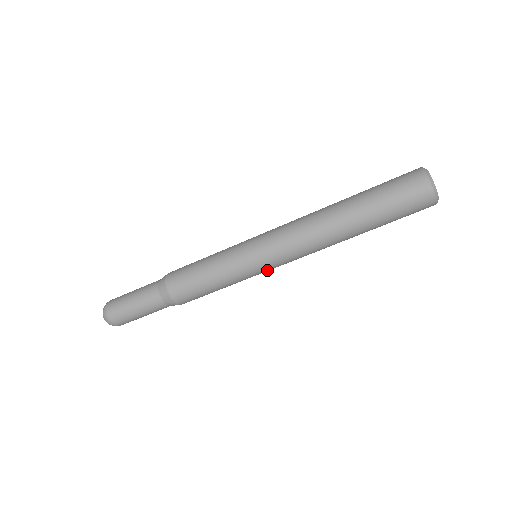
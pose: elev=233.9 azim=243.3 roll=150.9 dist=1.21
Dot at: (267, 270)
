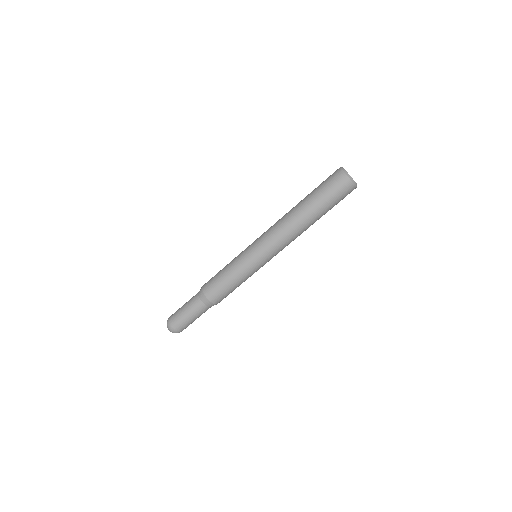
Dot at: occluded
